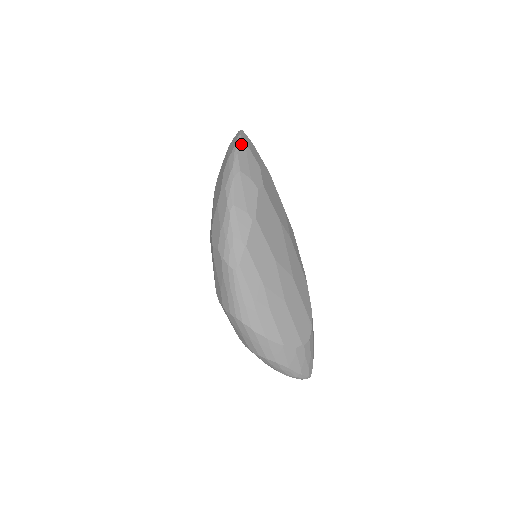
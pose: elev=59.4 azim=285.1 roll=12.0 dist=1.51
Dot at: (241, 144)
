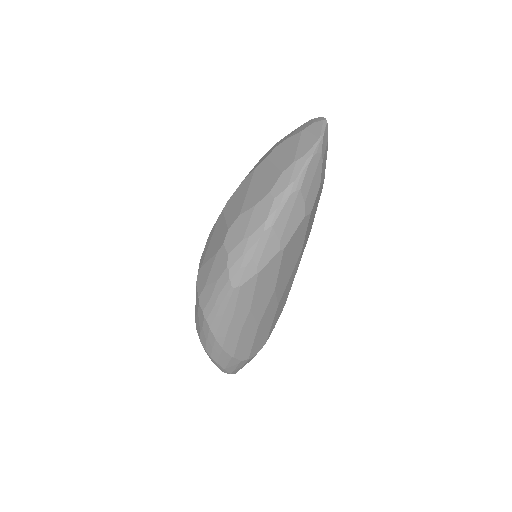
Dot at: (318, 151)
